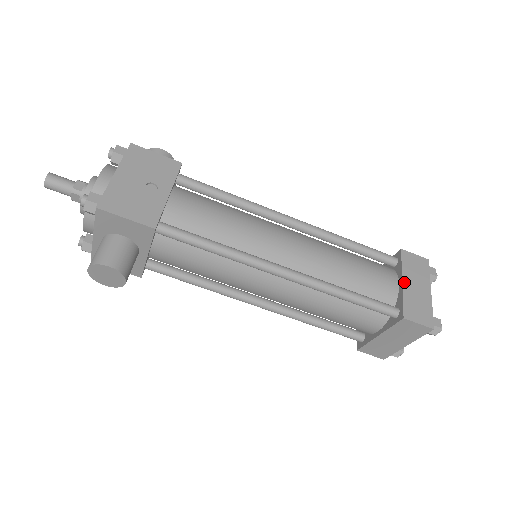
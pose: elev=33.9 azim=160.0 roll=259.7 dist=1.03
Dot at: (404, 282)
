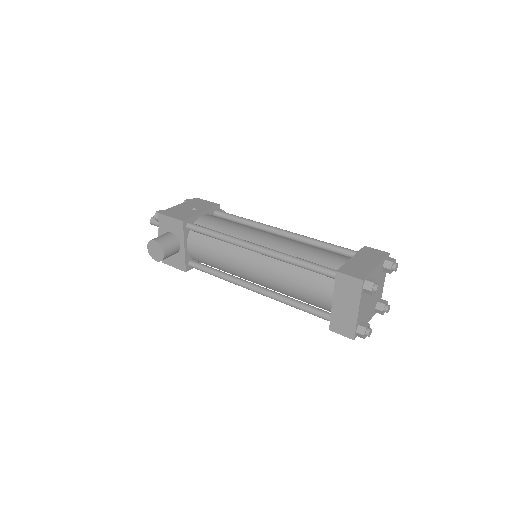
Dot at: (353, 258)
